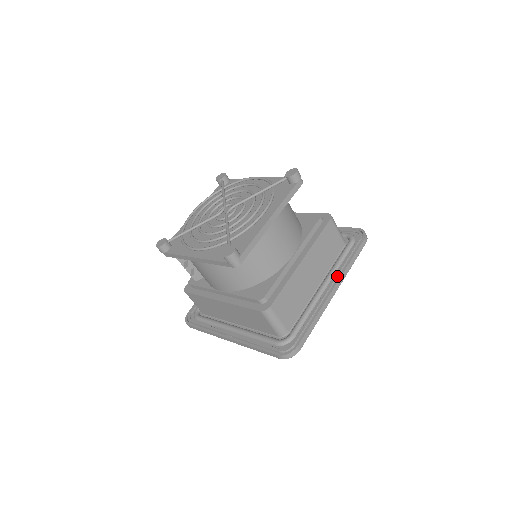
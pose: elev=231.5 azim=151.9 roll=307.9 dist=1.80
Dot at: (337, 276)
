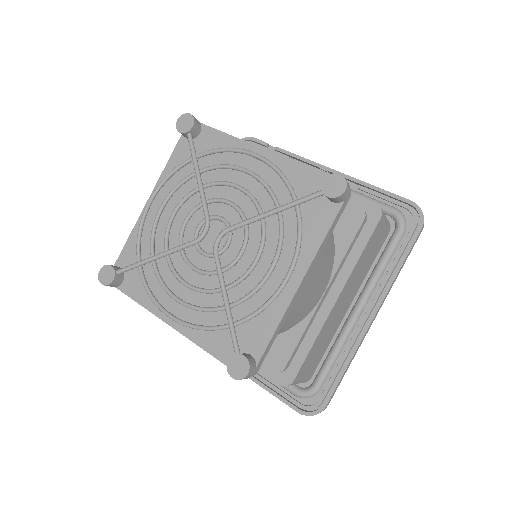
Dot at: (379, 296)
